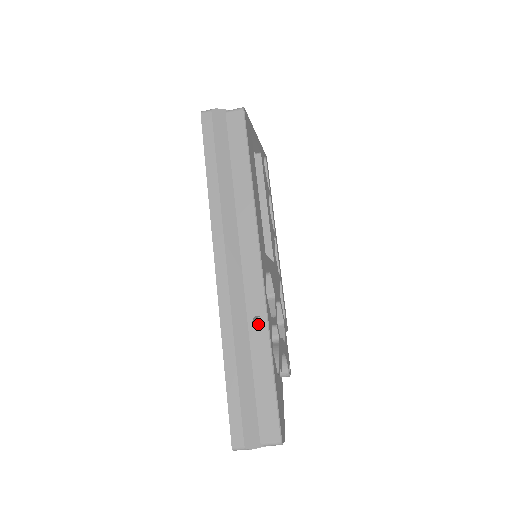
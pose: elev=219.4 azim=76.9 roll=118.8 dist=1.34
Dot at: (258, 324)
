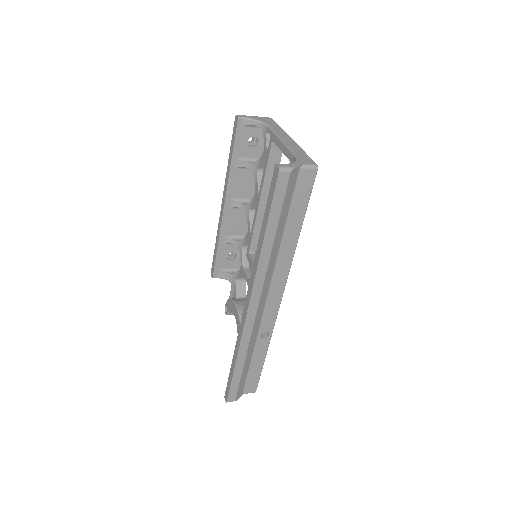
Dot at: occluded
